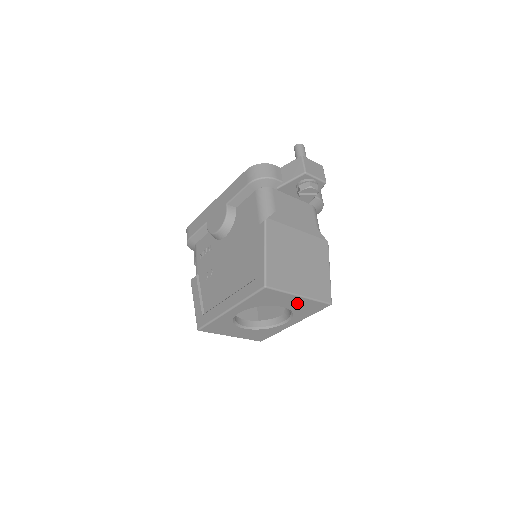
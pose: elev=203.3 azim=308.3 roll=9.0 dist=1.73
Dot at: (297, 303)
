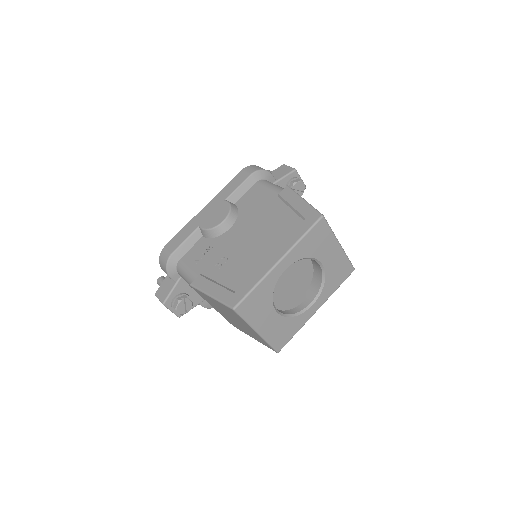
Dot at: (334, 259)
